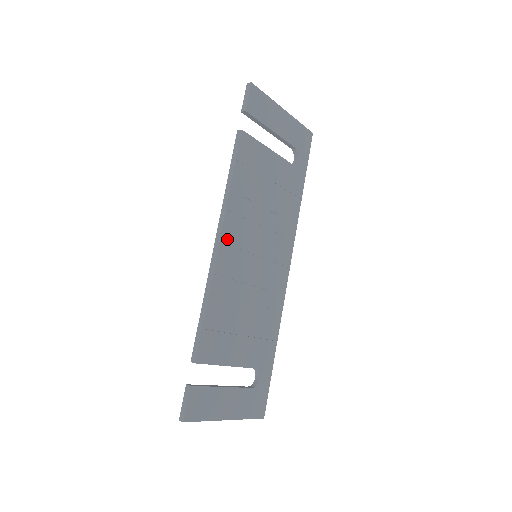
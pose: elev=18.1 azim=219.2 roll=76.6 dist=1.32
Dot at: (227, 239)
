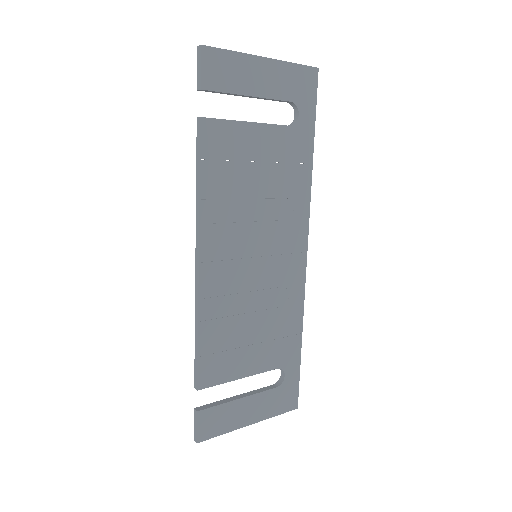
Dot at: (209, 256)
